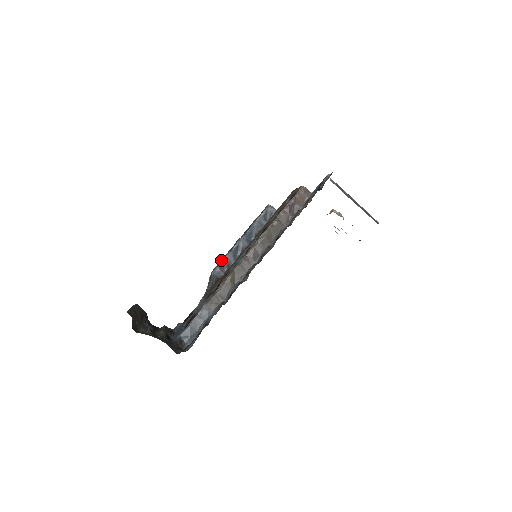
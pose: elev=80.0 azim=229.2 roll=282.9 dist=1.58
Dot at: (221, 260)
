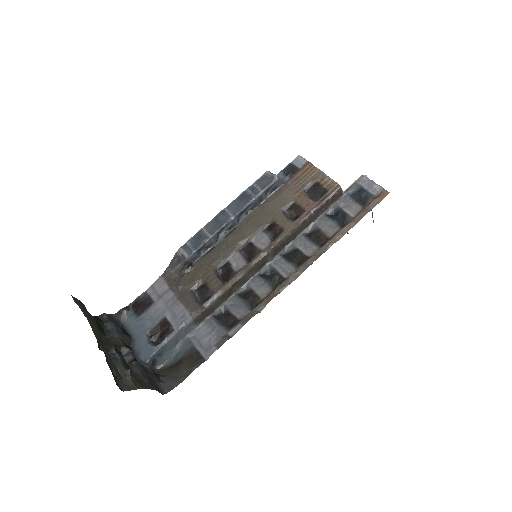
Dot at: (200, 241)
